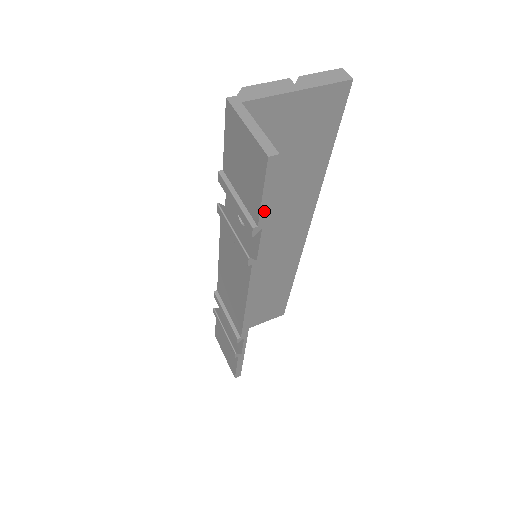
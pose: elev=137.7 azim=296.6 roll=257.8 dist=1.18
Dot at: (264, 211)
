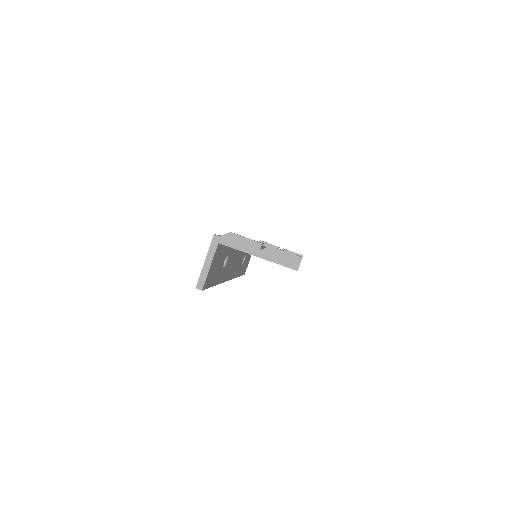
Dot at: occluded
